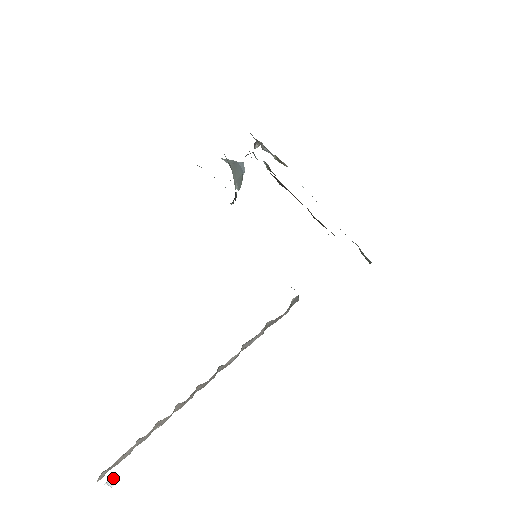
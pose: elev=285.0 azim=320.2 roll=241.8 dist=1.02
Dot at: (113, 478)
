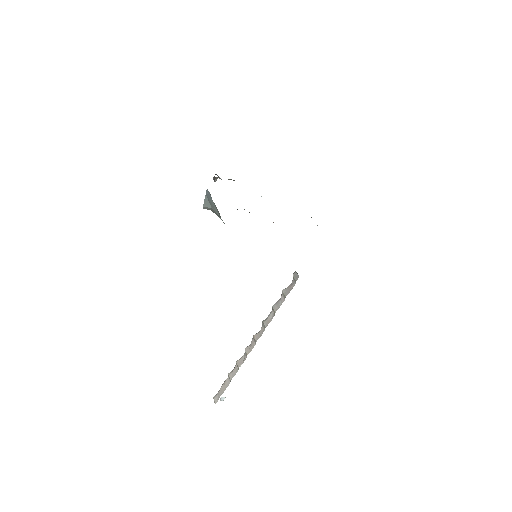
Dot at: (222, 397)
